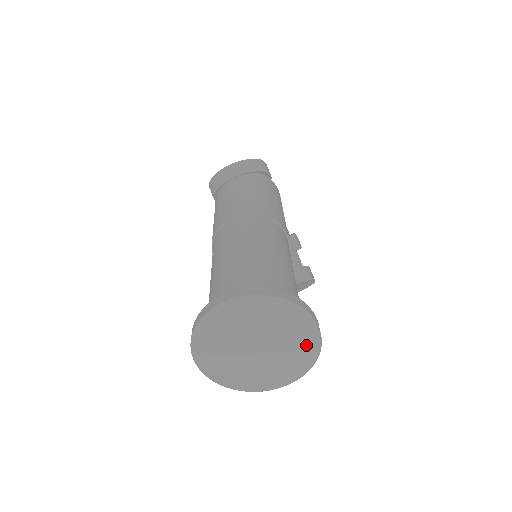
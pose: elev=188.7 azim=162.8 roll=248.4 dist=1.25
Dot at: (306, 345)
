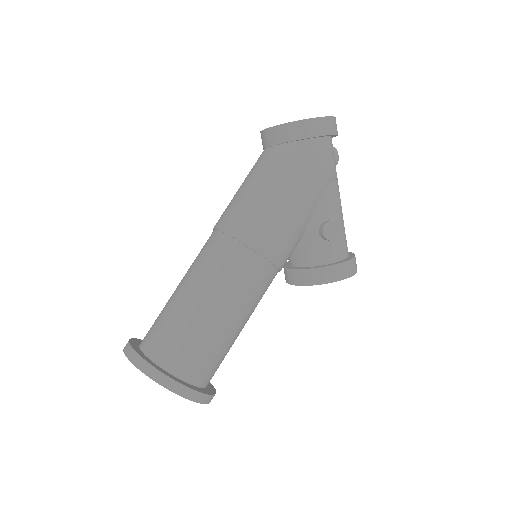
Dot at: occluded
